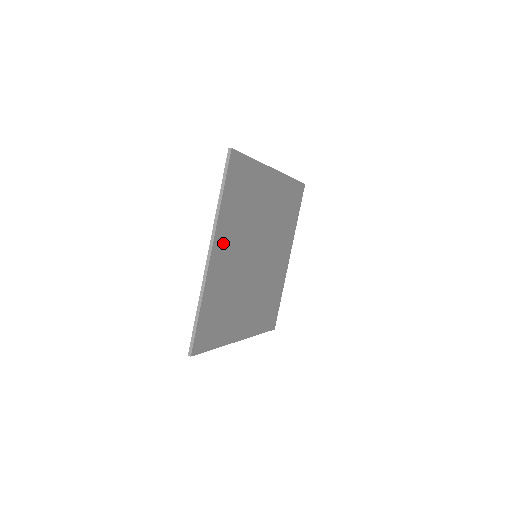
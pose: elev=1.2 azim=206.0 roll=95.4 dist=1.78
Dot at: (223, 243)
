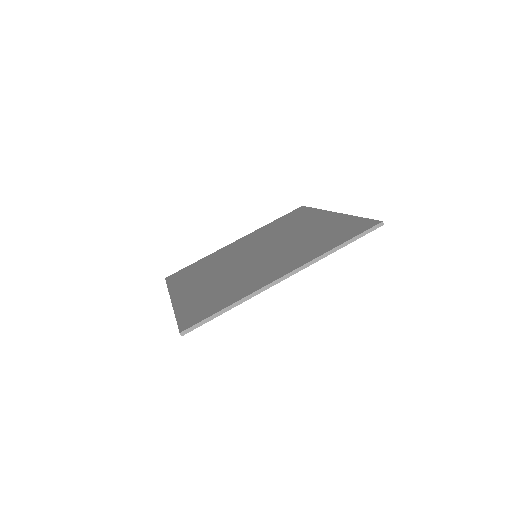
Dot at: occluded
